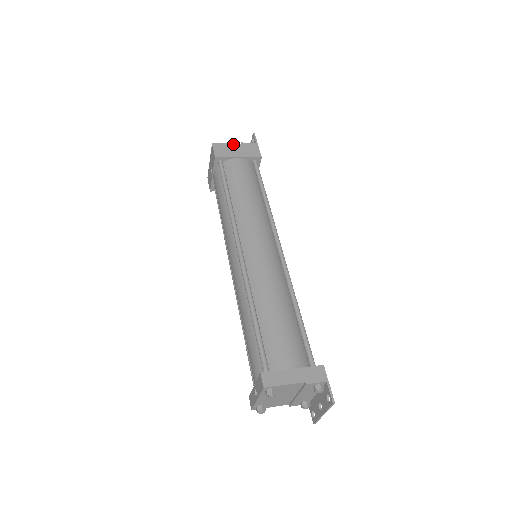
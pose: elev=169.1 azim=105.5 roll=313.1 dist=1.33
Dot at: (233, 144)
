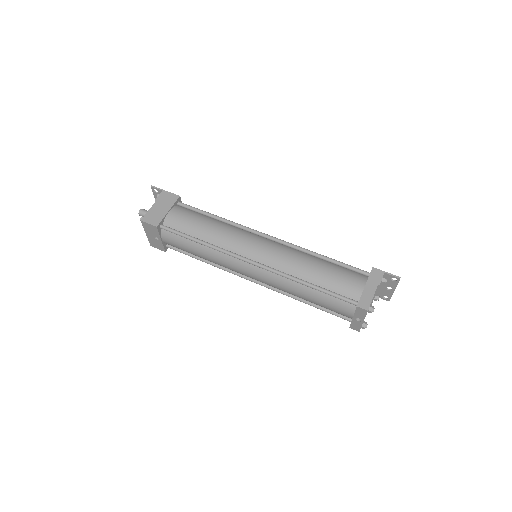
Dot at: (152, 207)
